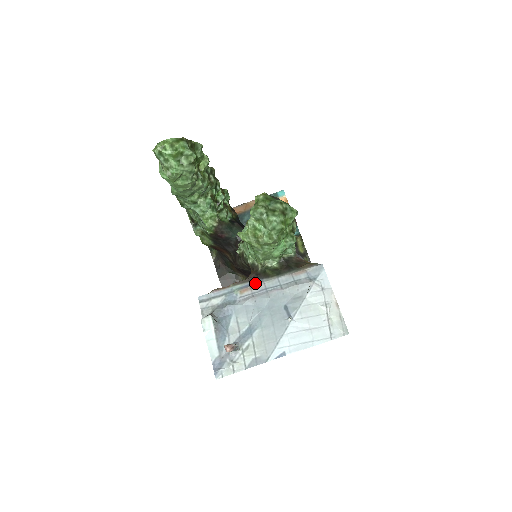
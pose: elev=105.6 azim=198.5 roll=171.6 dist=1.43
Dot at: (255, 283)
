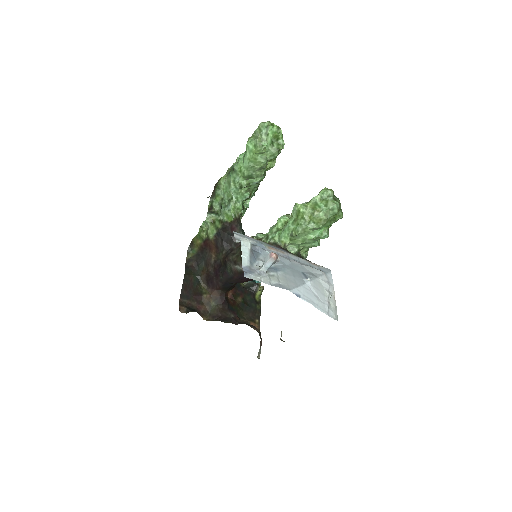
Dot at: (281, 250)
